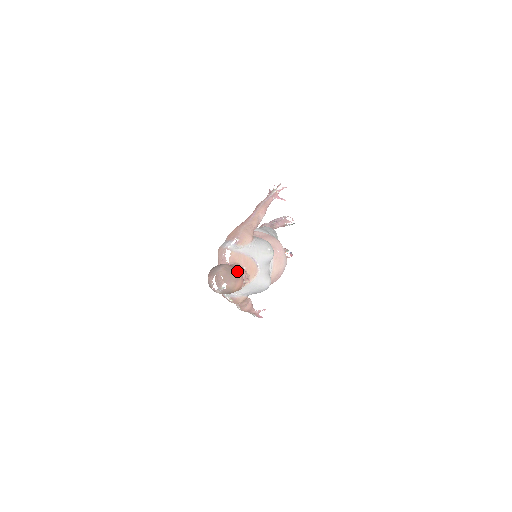
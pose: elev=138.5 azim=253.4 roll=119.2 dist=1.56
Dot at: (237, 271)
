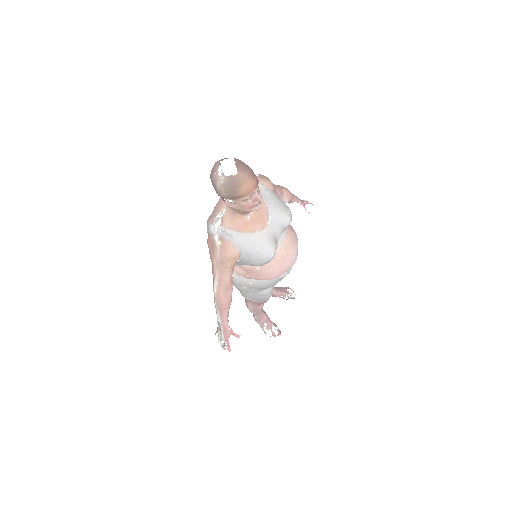
Dot at: occluded
